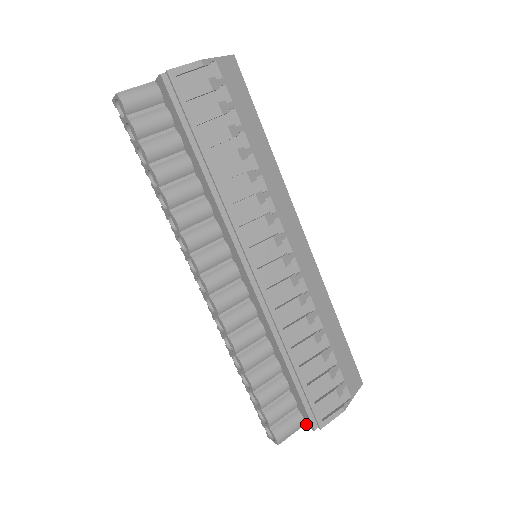
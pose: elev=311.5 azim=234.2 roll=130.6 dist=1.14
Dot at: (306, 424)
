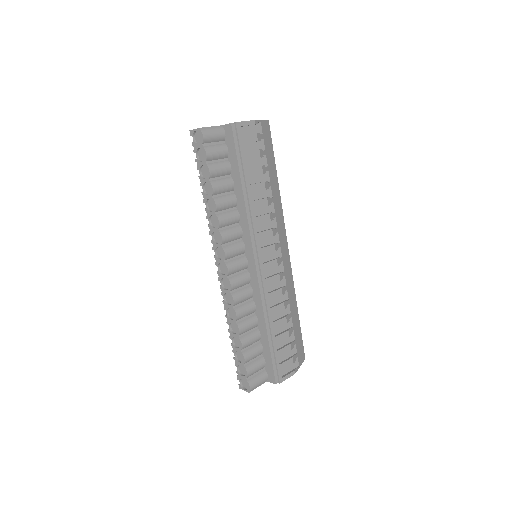
Dot at: (269, 380)
